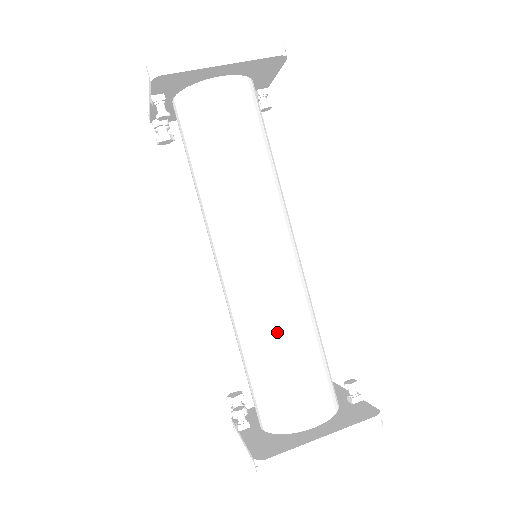
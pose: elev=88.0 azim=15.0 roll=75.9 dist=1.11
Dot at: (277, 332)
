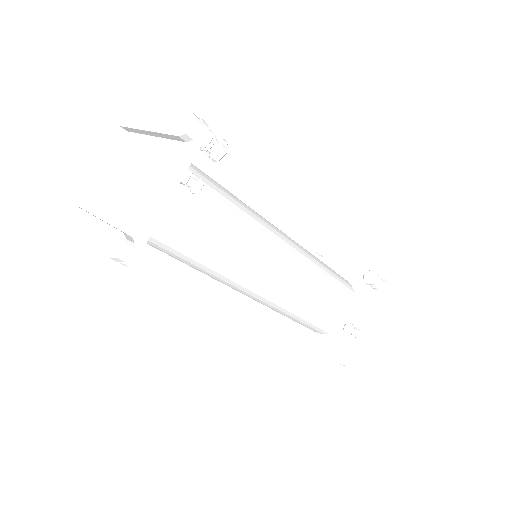
Dot at: occluded
